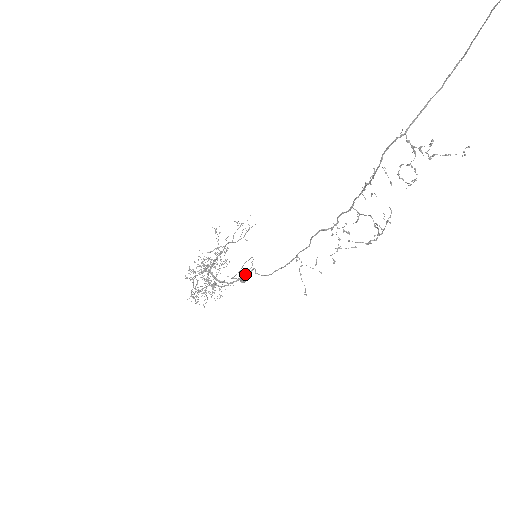
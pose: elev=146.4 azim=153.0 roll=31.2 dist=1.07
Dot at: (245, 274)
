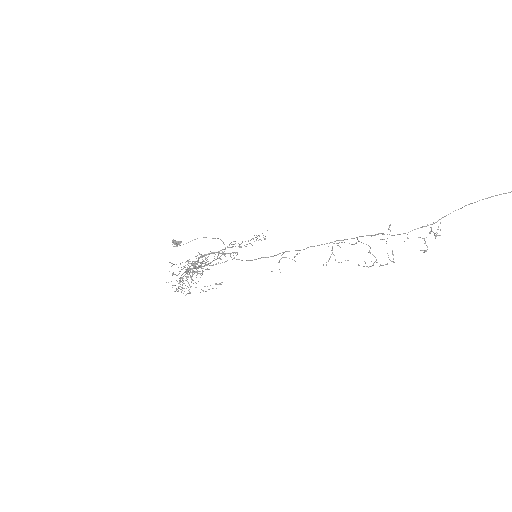
Dot at: occluded
